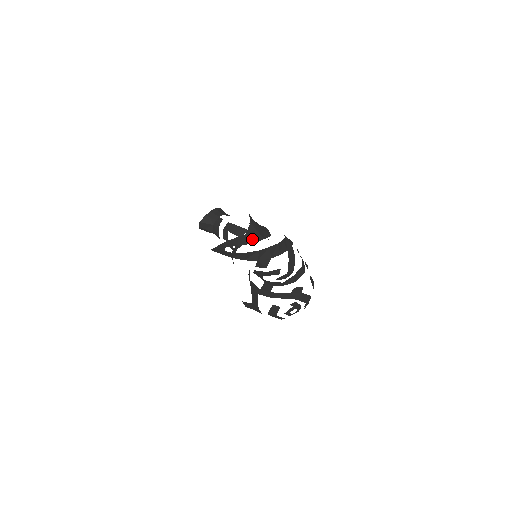
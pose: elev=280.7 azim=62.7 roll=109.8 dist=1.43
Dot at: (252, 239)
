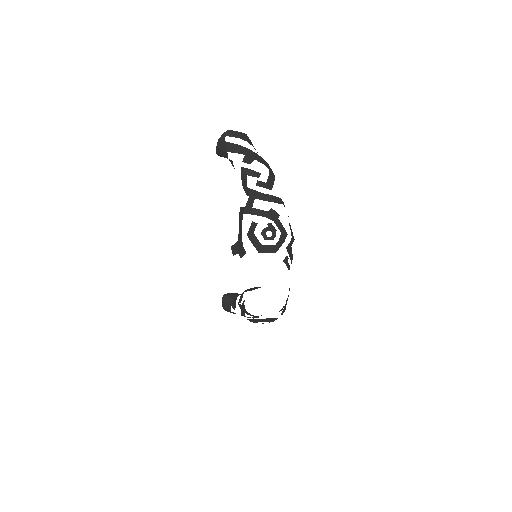
Dot at: (244, 139)
